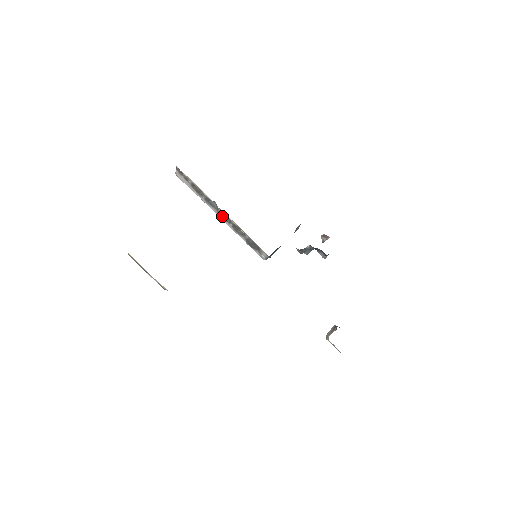
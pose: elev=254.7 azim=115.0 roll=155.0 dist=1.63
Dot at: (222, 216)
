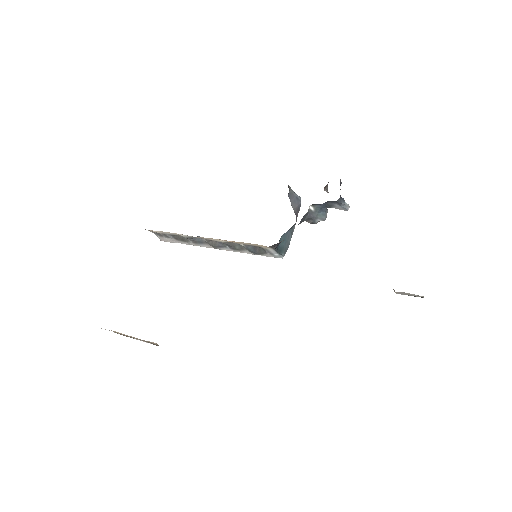
Dot at: (214, 245)
